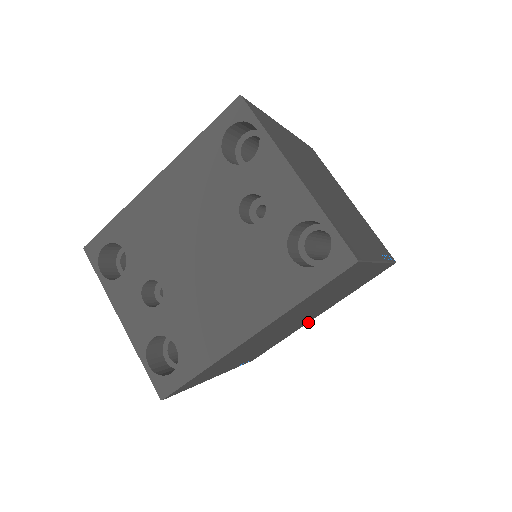
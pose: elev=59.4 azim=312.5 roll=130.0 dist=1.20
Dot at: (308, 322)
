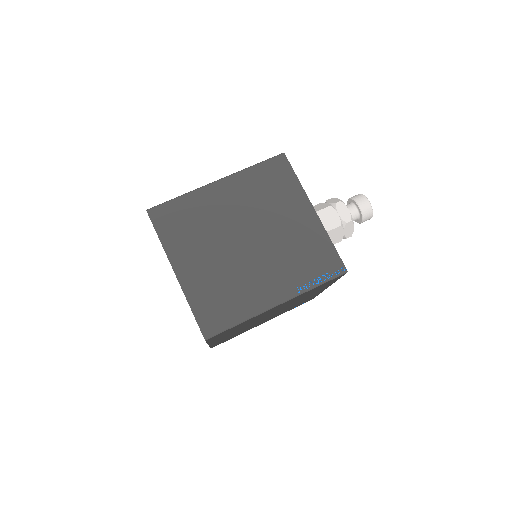
Dot at: occluded
